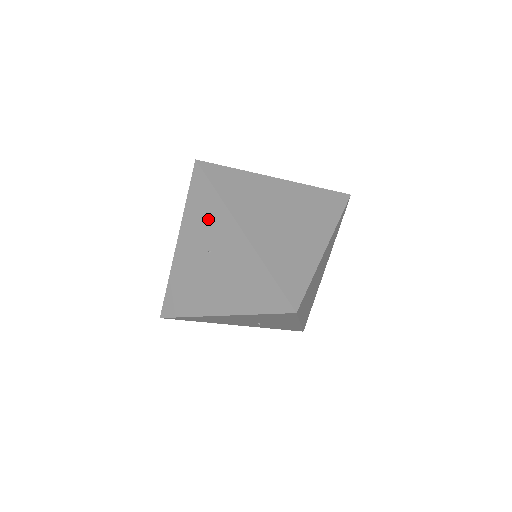
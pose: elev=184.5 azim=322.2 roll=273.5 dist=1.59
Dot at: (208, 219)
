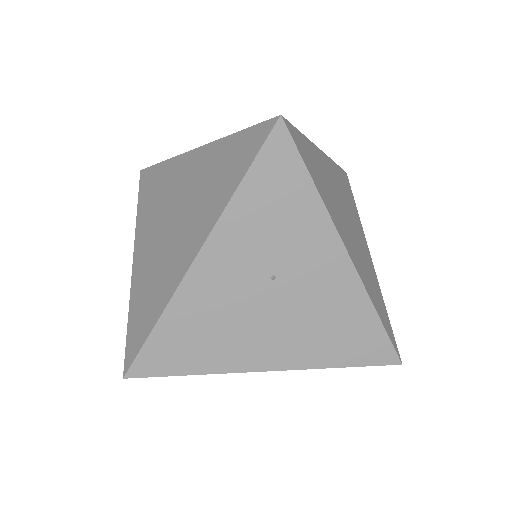
Dot at: (284, 226)
